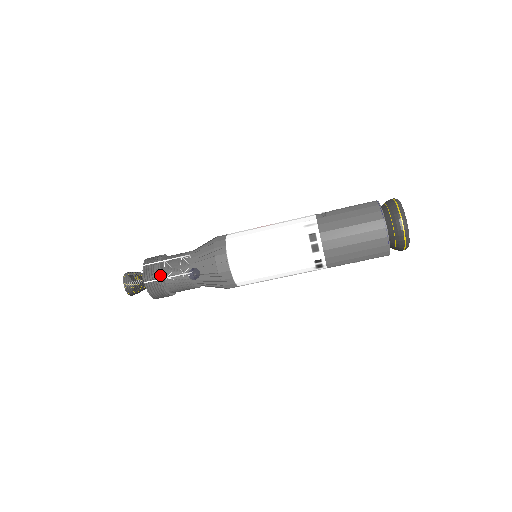
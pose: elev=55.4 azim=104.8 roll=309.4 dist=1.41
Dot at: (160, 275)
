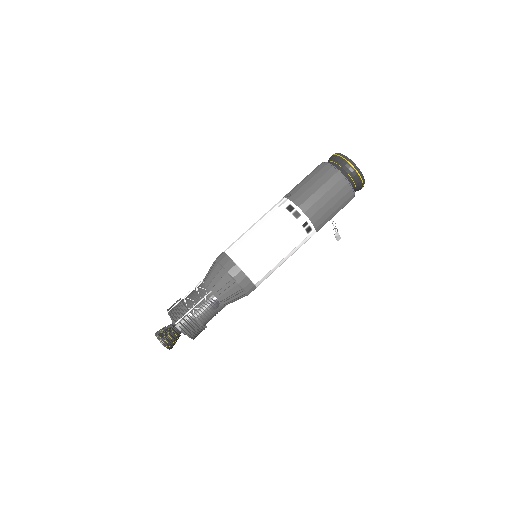
Dot at: (186, 310)
